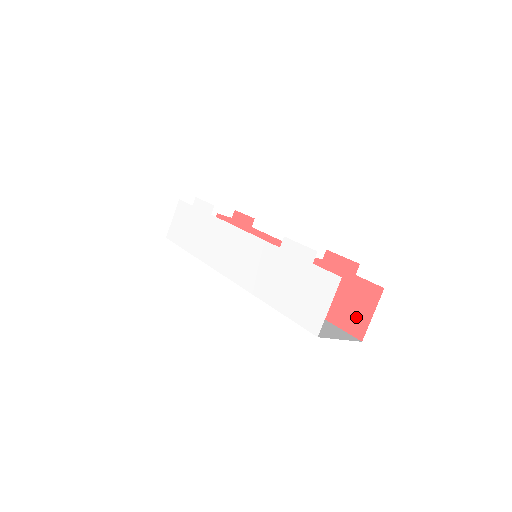
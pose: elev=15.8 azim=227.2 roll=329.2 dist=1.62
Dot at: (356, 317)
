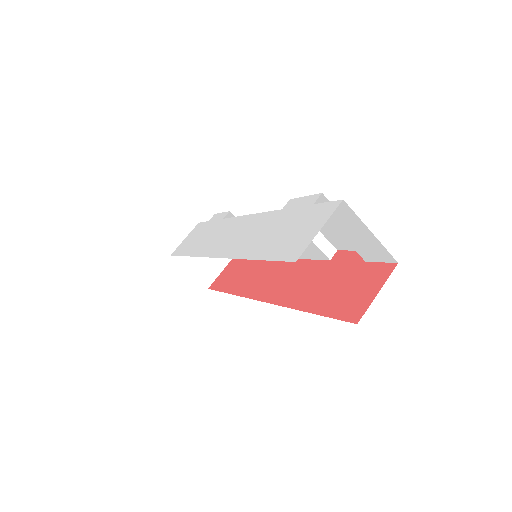
Dot at: (356, 301)
